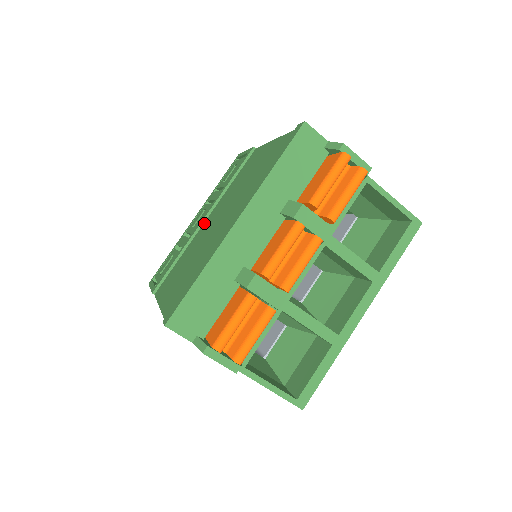
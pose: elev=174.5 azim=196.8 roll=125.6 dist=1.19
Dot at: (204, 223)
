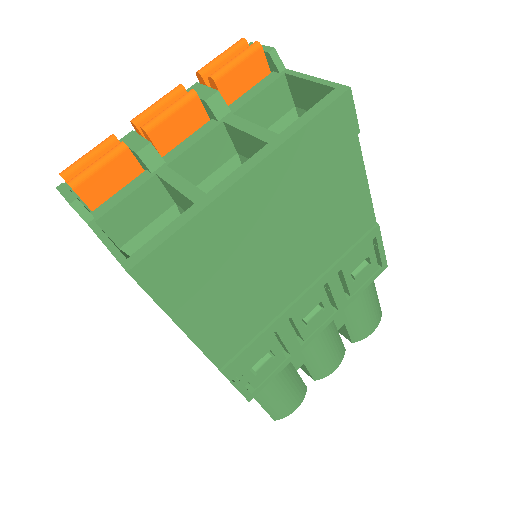
Dot at: occluded
